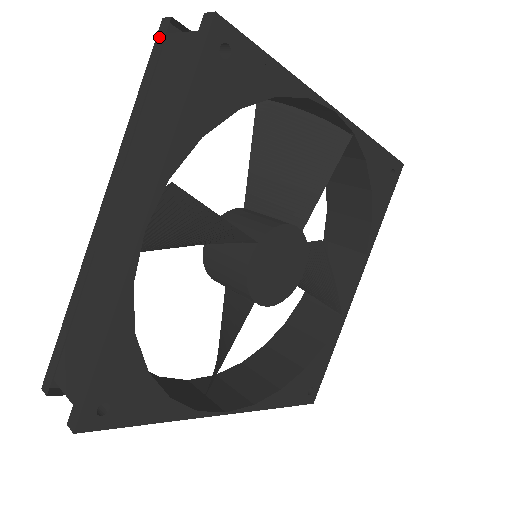
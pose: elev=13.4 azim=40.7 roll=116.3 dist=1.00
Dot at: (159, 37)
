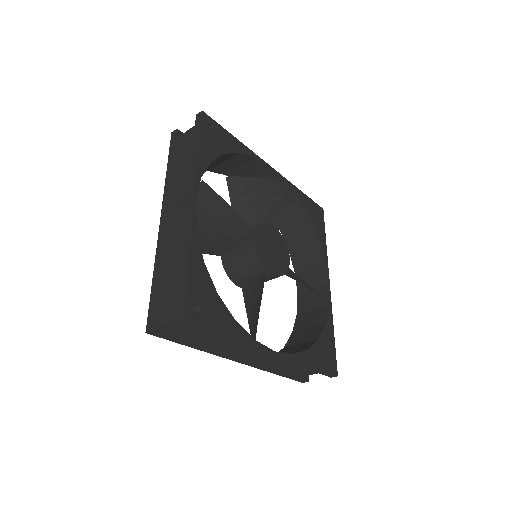
Dot at: (172, 139)
